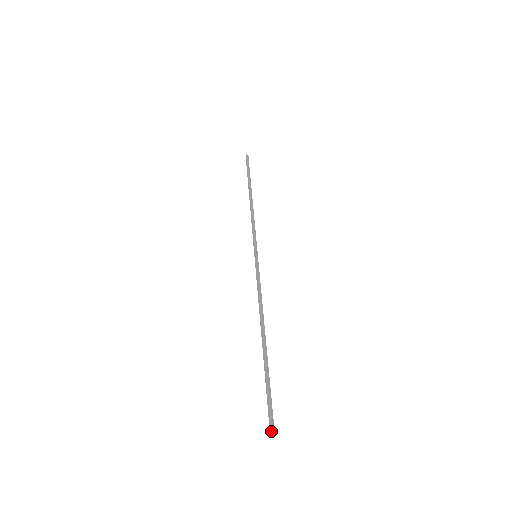
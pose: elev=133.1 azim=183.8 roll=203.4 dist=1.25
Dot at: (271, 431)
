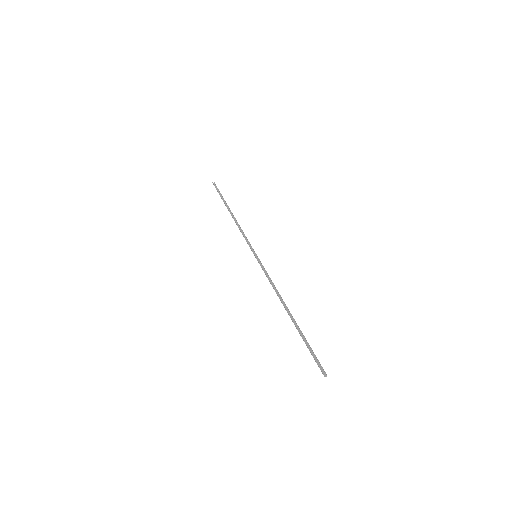
Dot at: occluded
